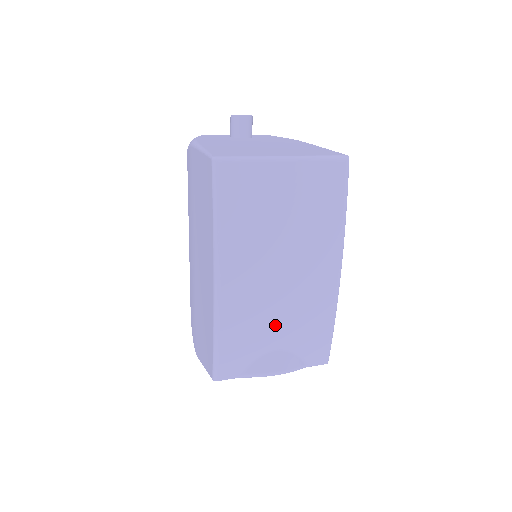
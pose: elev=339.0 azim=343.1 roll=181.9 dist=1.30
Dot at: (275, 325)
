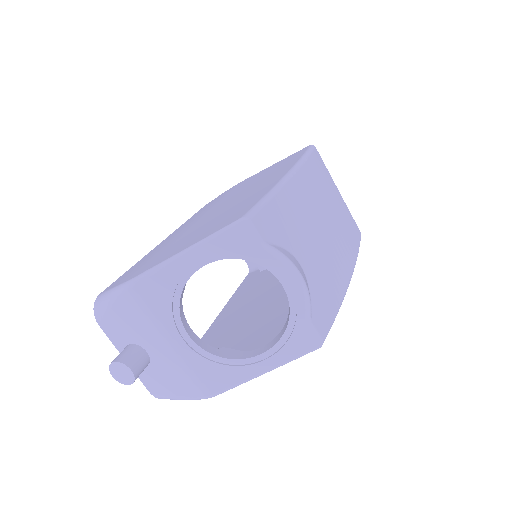
Dot at: (309, 245)
